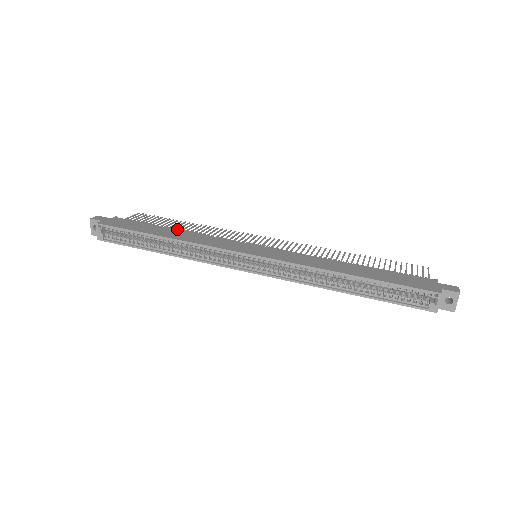
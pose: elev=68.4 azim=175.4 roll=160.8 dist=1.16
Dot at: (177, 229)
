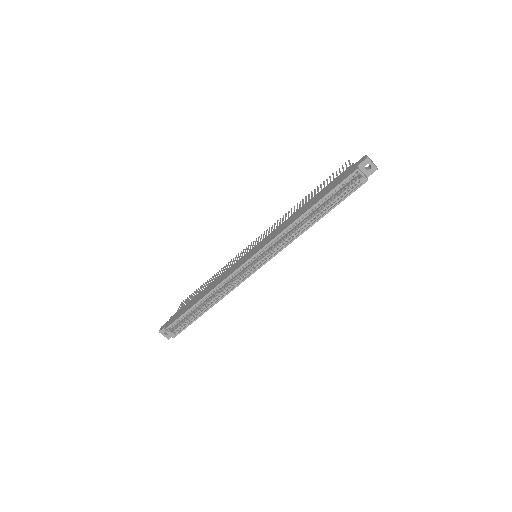
Dot at: (205, 288)
